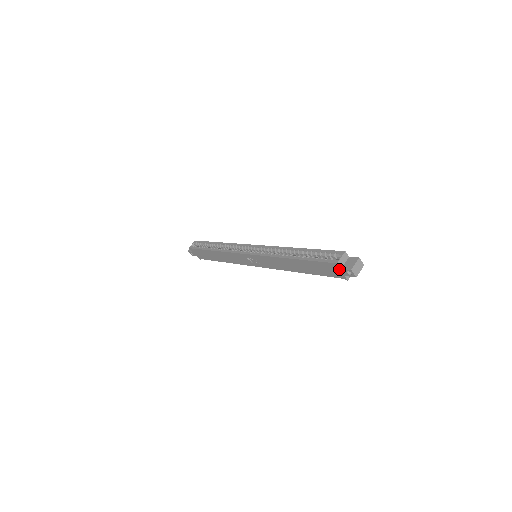
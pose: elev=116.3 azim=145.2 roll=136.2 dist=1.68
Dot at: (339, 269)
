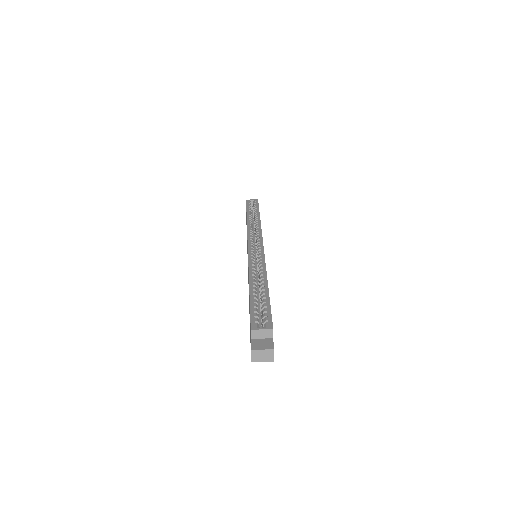
Dot at: (251, 337)
